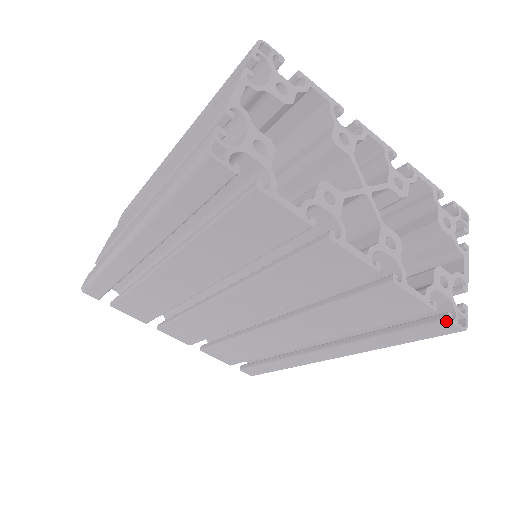
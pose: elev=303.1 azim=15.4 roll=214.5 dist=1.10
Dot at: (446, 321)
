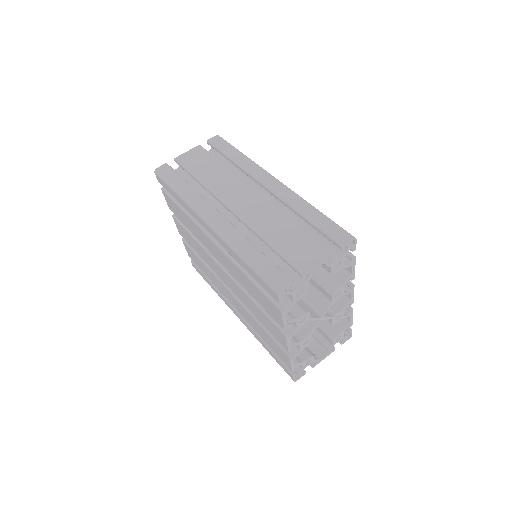
Dot at: (292, 375)
